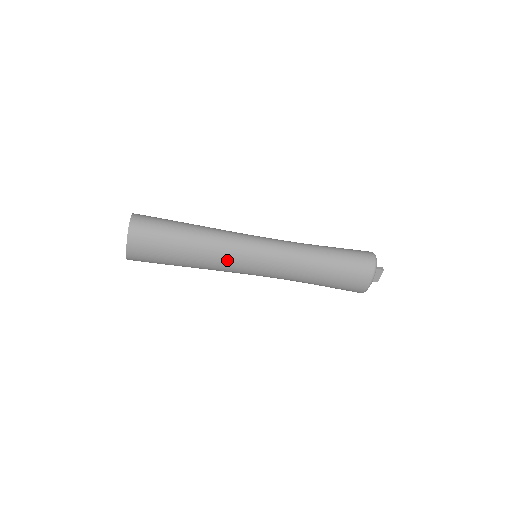
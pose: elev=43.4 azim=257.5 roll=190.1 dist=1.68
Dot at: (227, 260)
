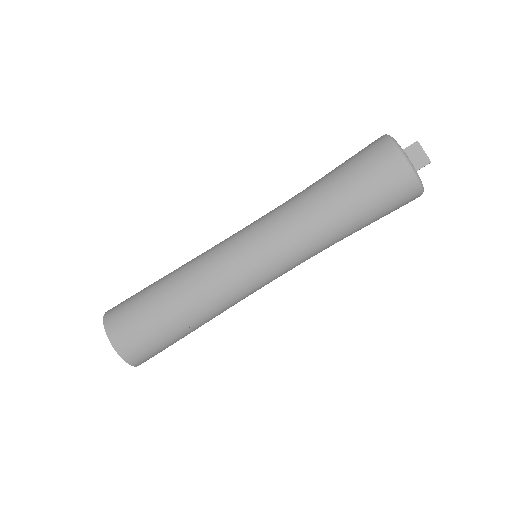
Dot at: (216, 277)
